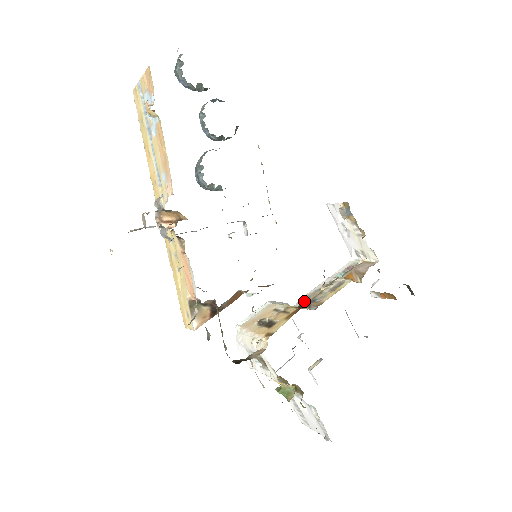
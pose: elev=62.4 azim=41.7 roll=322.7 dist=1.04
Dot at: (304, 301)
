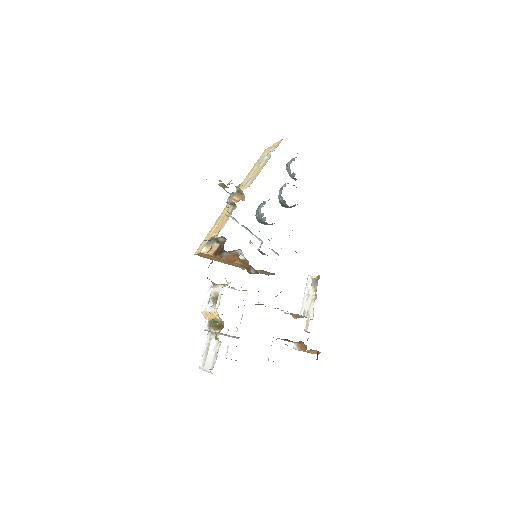
Dot at: occluded
